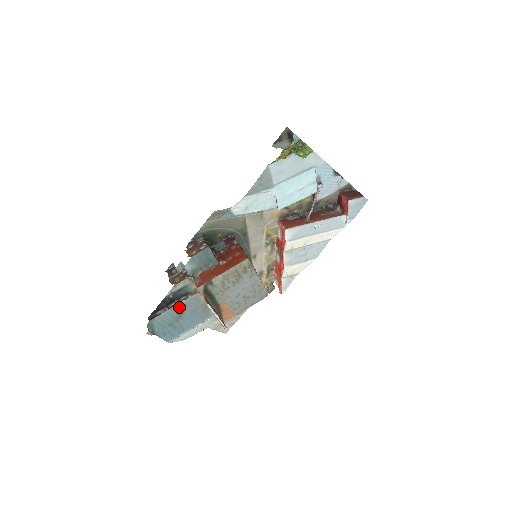
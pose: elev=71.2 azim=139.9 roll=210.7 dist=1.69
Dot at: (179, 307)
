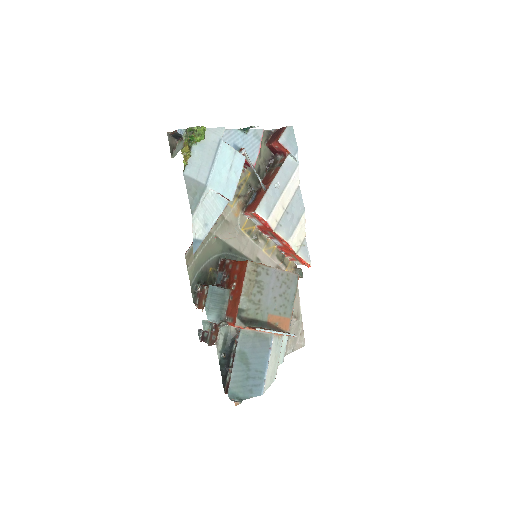
Dot at: (238, 357)
